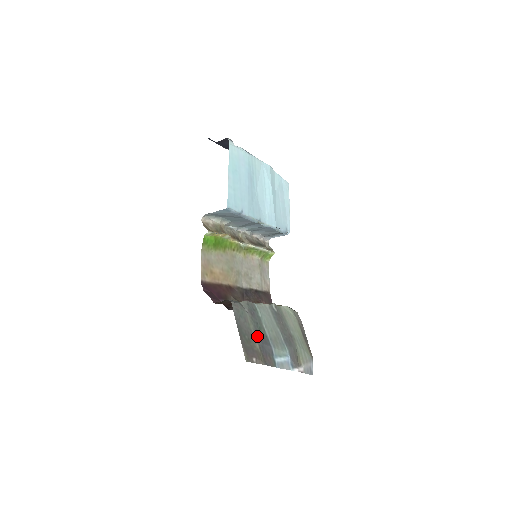
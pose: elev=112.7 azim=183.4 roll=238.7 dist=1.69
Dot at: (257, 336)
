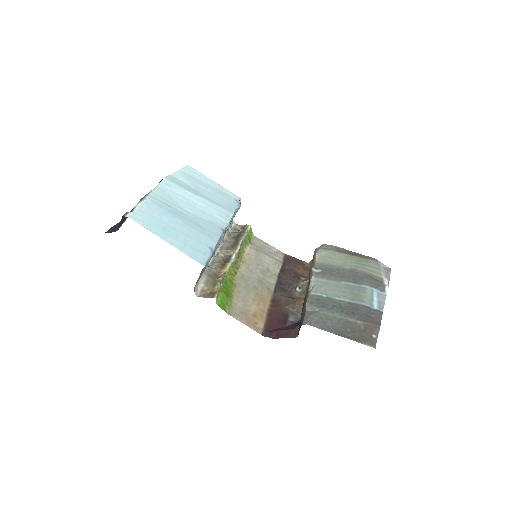
Dot at: (348, 315)
